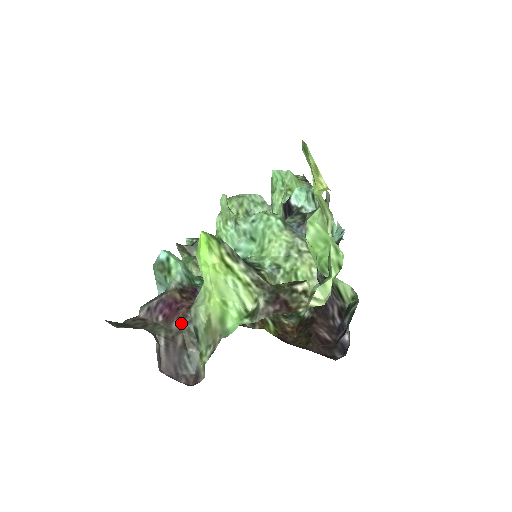
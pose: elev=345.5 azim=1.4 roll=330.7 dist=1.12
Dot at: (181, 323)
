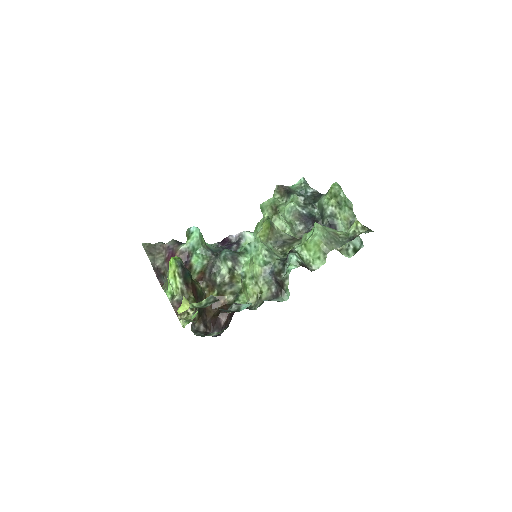
Dot at: (167, 266)
